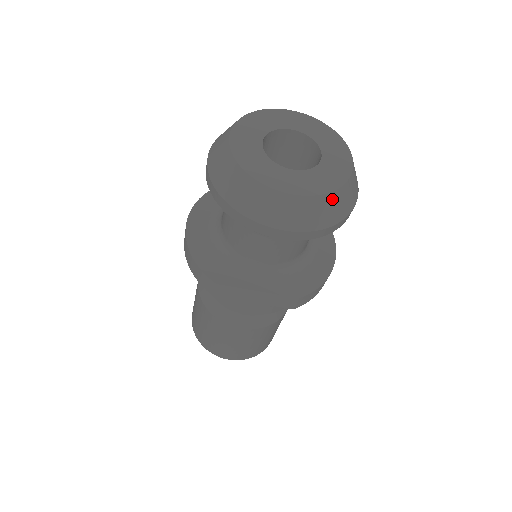
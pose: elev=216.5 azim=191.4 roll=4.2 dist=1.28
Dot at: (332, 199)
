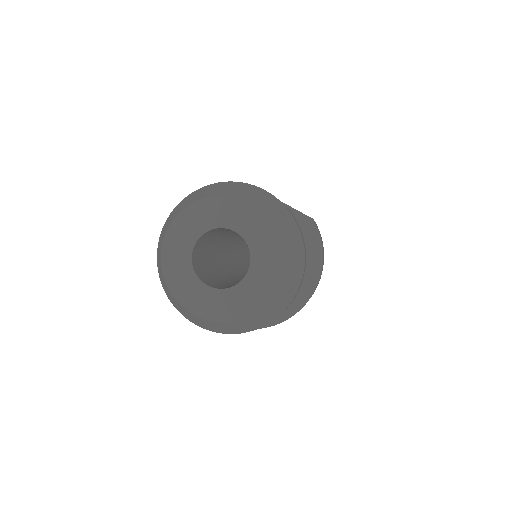
Dot at: (233, 324)
